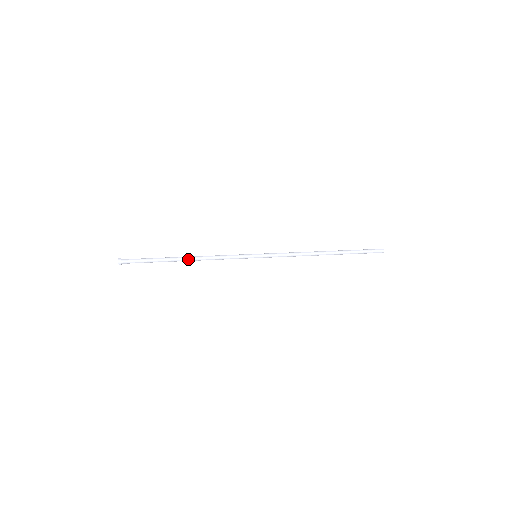
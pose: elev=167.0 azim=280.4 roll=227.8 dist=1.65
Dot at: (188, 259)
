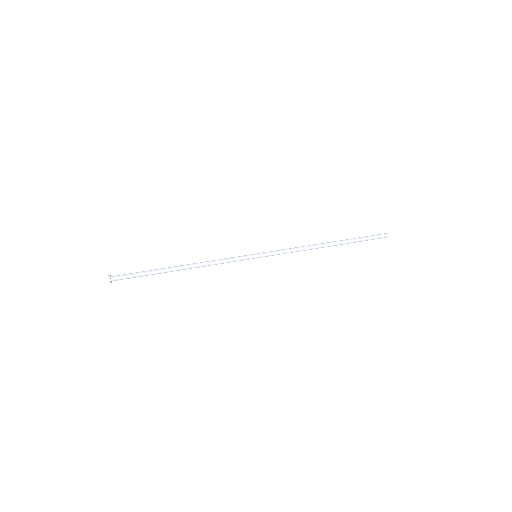
Dot at: (184, 269)
